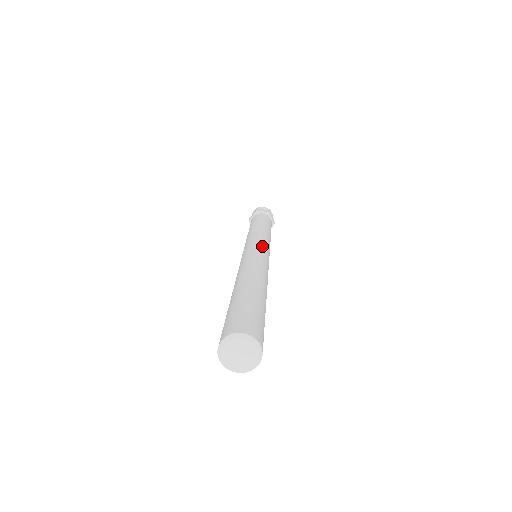
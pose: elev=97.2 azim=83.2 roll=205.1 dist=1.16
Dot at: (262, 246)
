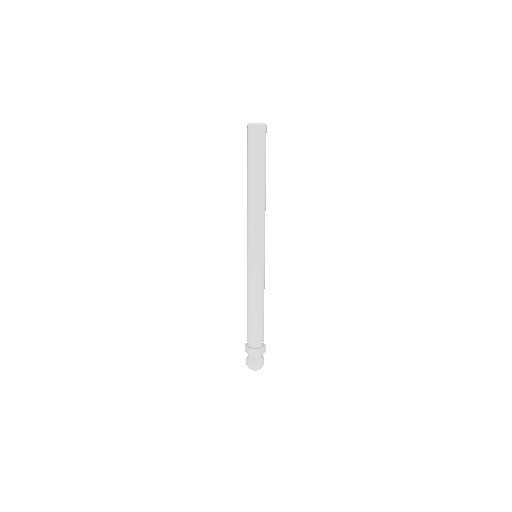
Dot at: occluded
